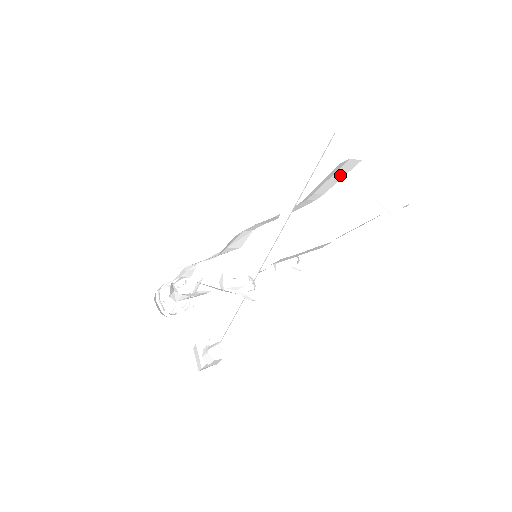
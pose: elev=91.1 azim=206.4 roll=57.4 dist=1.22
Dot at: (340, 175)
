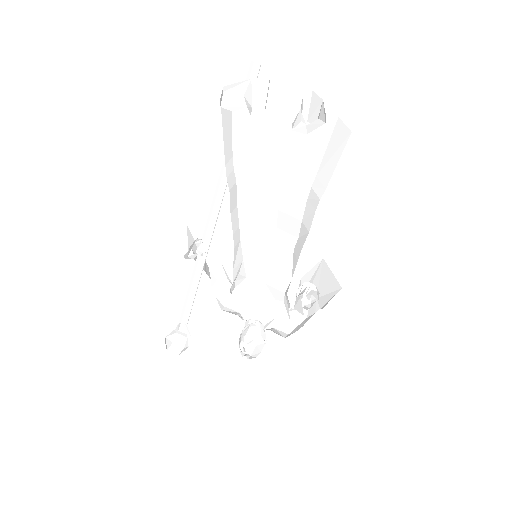
Dot at: (314, 139)
